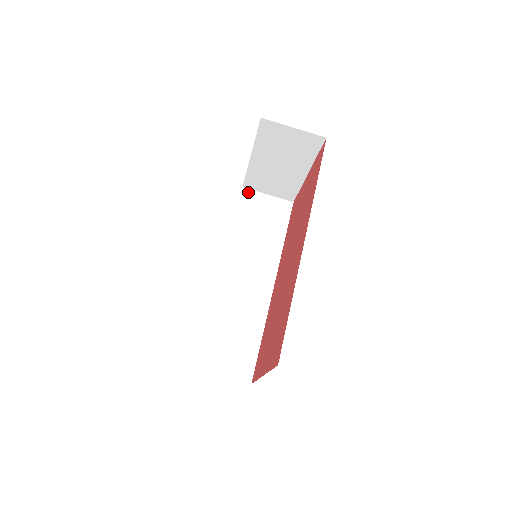
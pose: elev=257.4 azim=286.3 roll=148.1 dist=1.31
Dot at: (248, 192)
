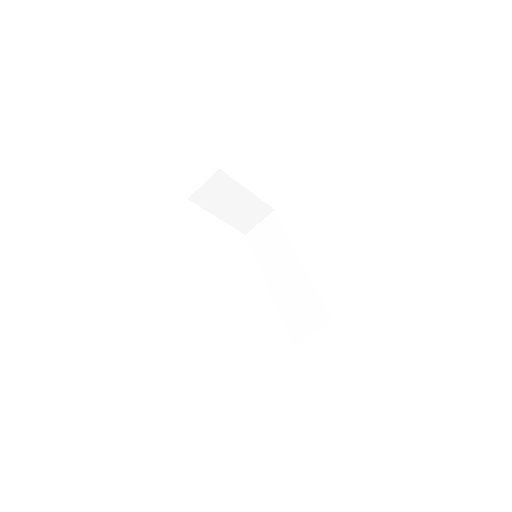
Dot at: (250, 234)
